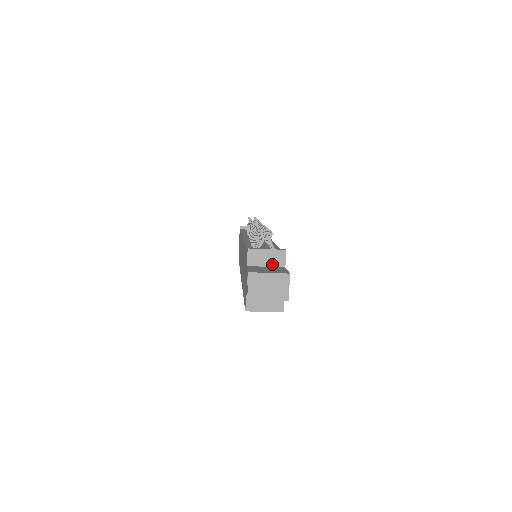
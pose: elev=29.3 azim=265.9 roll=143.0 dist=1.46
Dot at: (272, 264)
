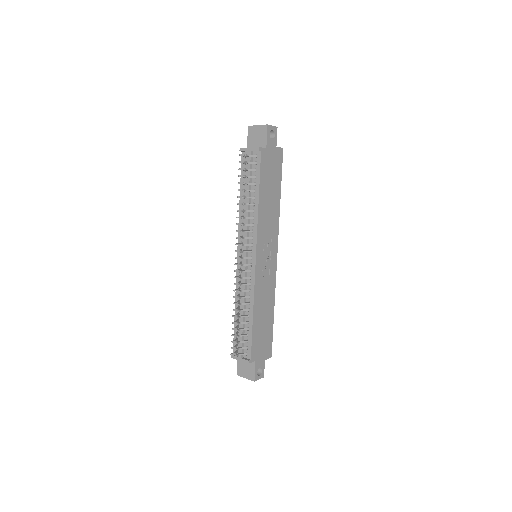
Dot at: occluded
